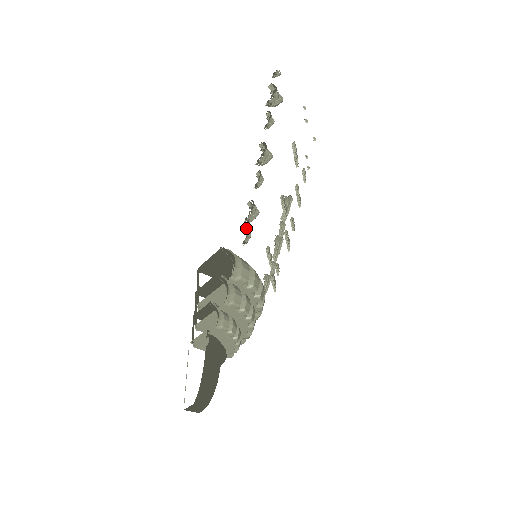
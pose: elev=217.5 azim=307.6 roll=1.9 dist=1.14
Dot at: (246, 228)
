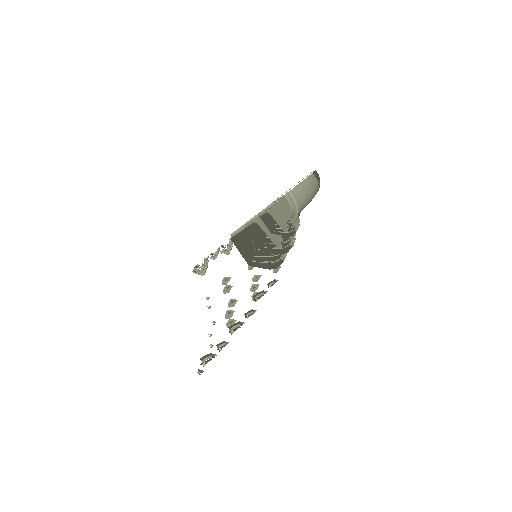
Dot at: occluded
